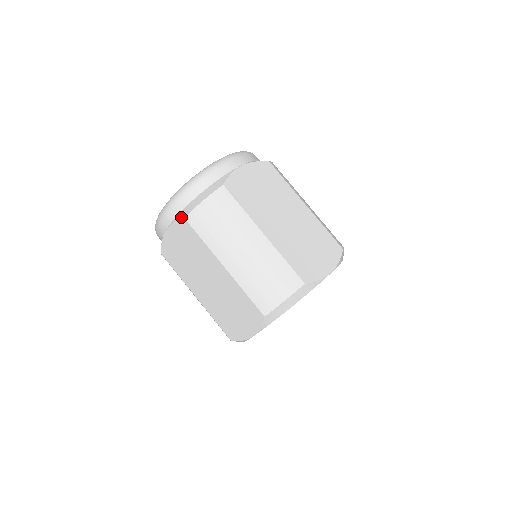
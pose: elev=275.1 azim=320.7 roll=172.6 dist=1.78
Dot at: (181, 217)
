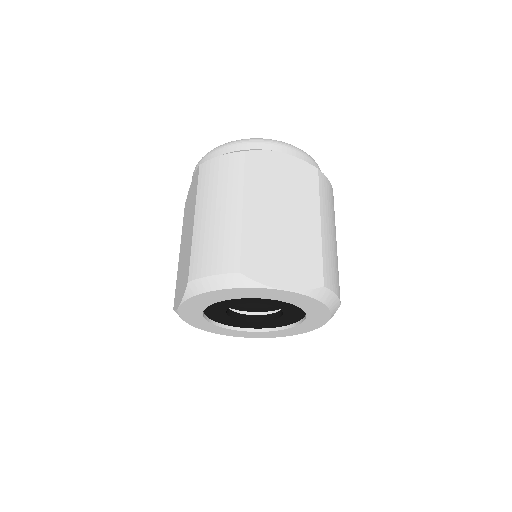
Dot at: occluded
